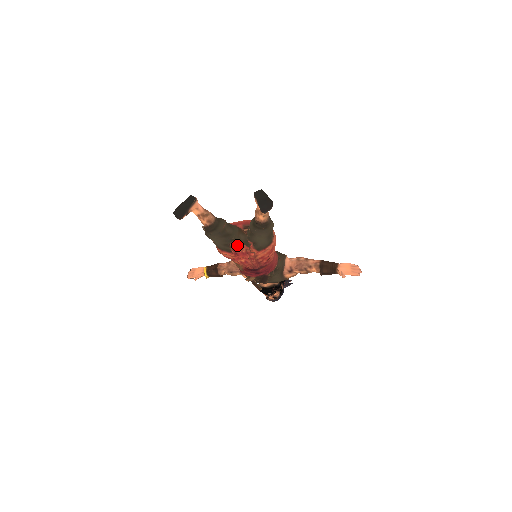
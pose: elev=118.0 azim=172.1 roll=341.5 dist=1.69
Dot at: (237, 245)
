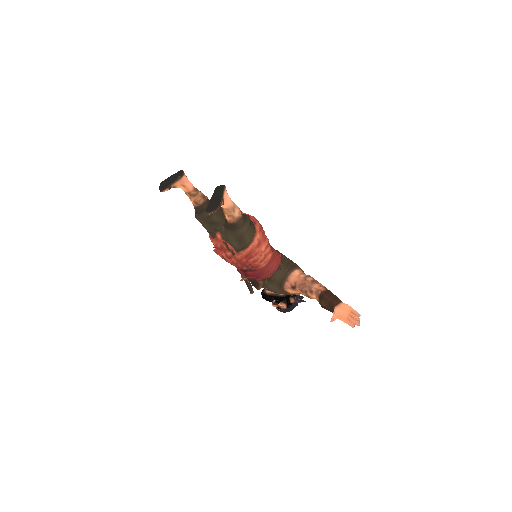
Dot at: (224, 237)
